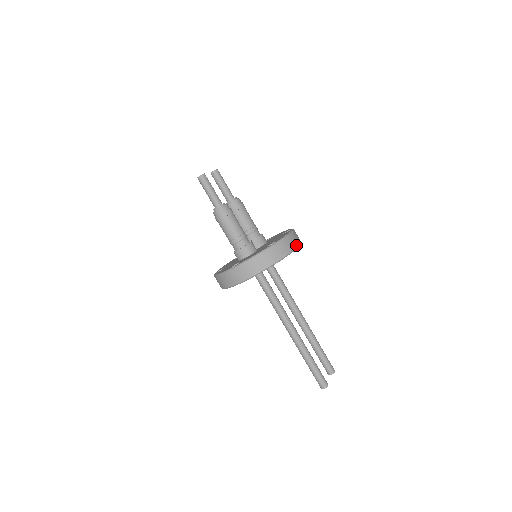
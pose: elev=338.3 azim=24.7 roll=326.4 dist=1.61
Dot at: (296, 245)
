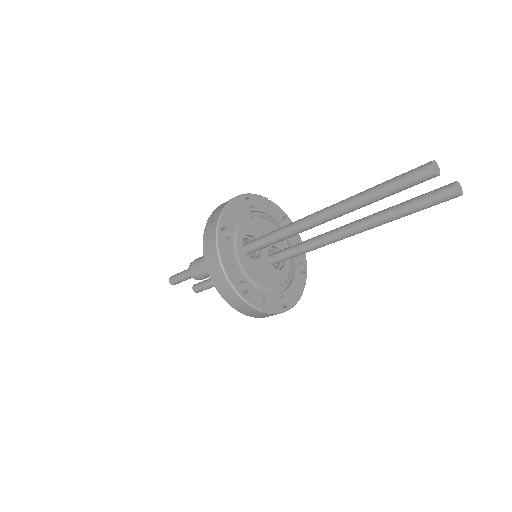
Dot at: (264, 199)
